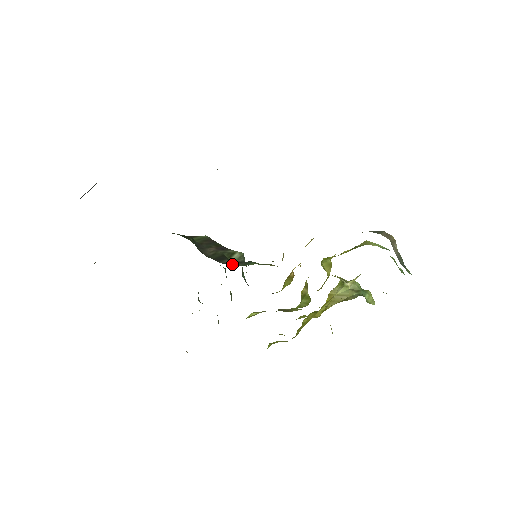
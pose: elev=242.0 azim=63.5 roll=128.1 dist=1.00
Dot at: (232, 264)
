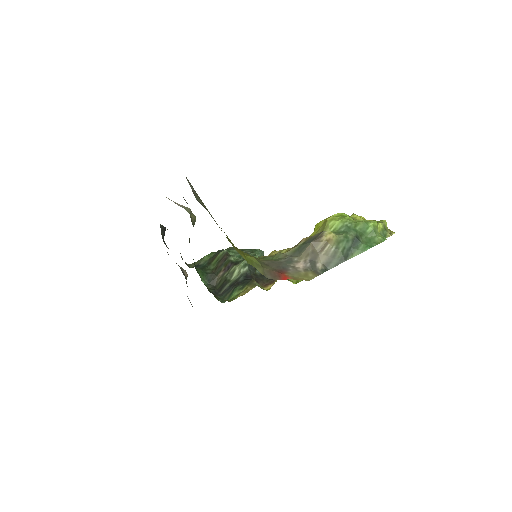
Dot at: (227, 292)
